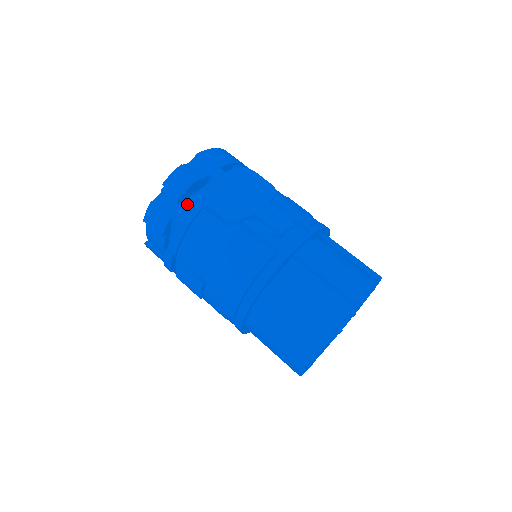
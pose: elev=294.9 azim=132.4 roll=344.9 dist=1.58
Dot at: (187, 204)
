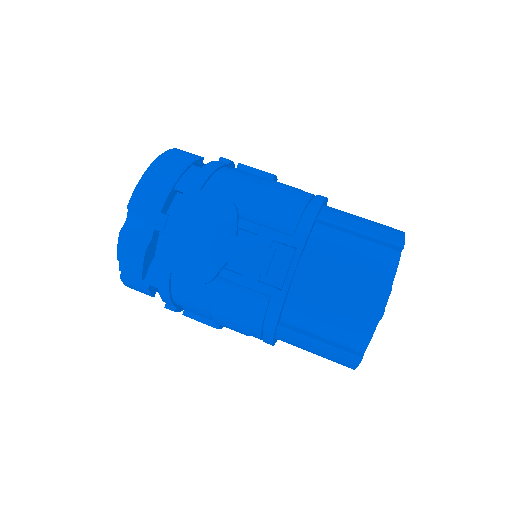
Dot at: (153, 274)
